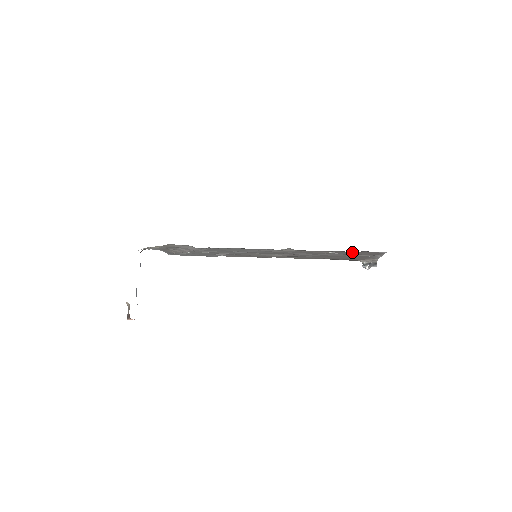
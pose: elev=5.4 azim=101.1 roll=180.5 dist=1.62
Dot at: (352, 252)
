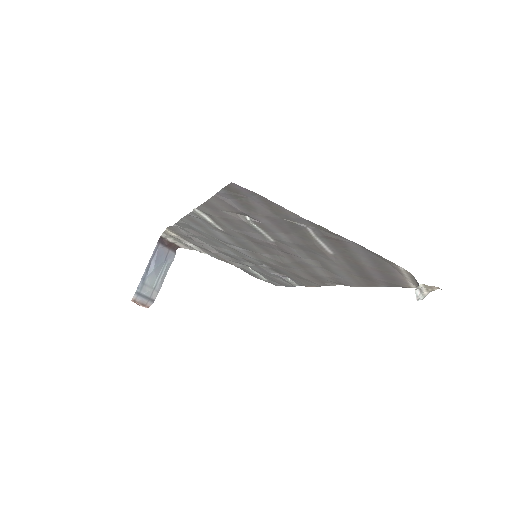
Dot at: (242, 205)
